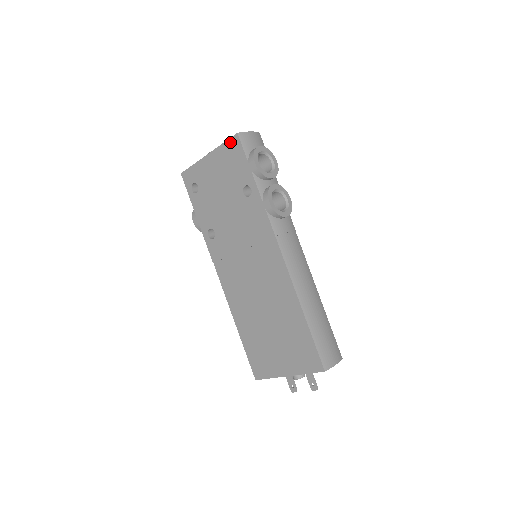
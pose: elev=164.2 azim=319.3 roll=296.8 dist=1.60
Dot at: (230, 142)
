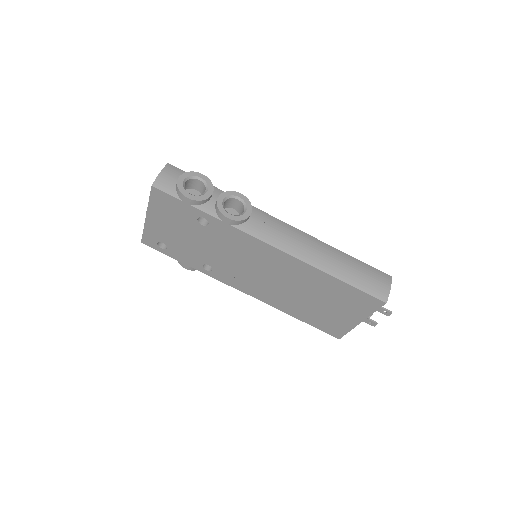
Dot at: (153, 196)
